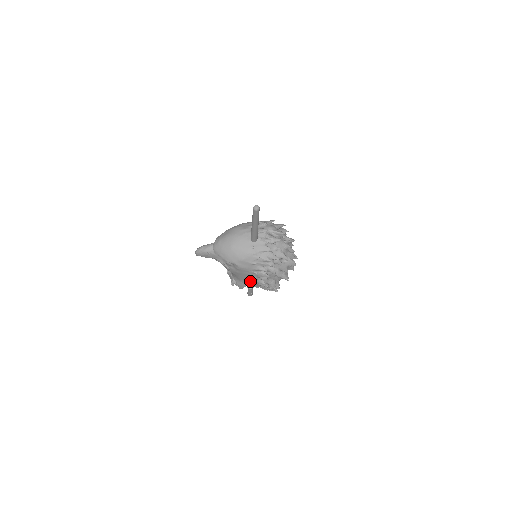
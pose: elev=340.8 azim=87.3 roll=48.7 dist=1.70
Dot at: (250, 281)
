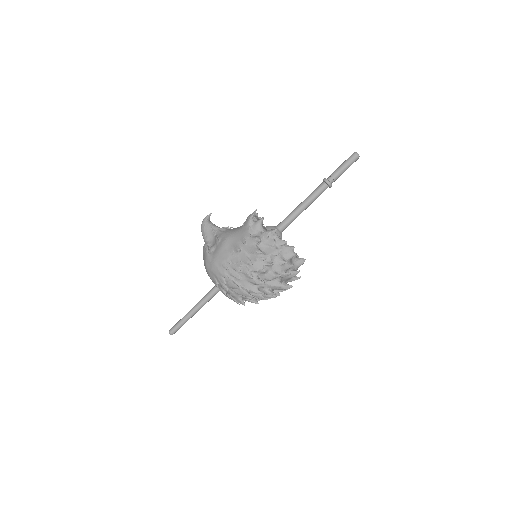
Dot at: occluded
